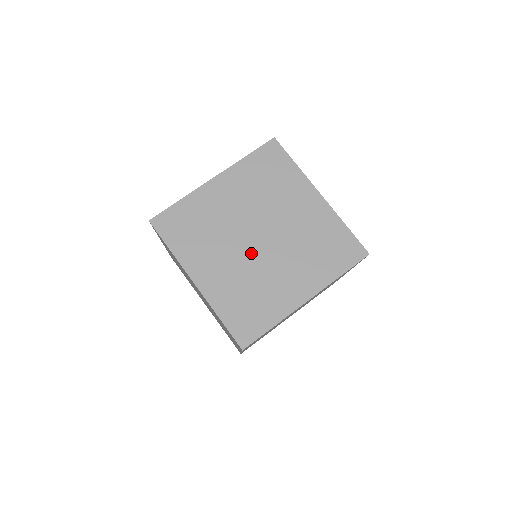
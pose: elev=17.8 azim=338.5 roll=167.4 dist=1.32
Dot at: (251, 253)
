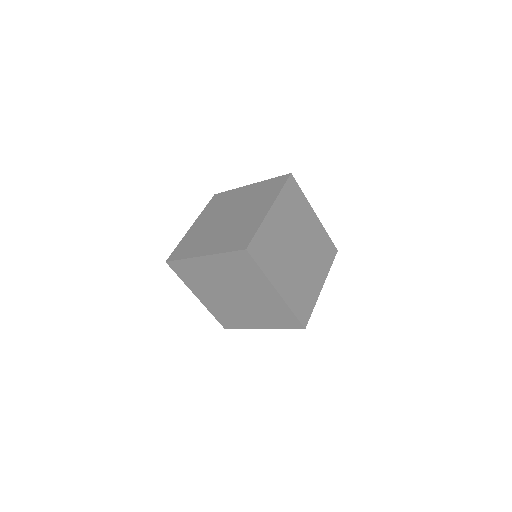
Dot at: (297, 262)
